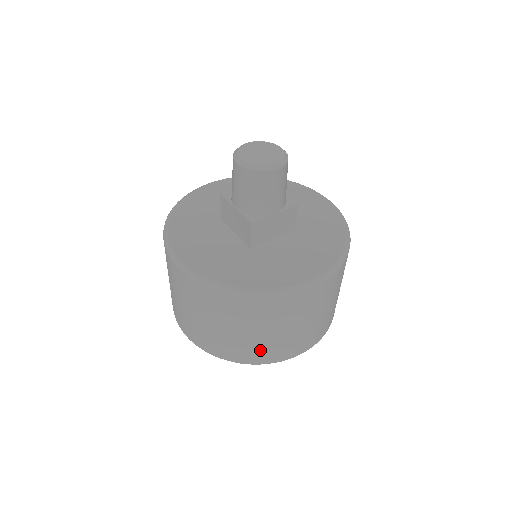
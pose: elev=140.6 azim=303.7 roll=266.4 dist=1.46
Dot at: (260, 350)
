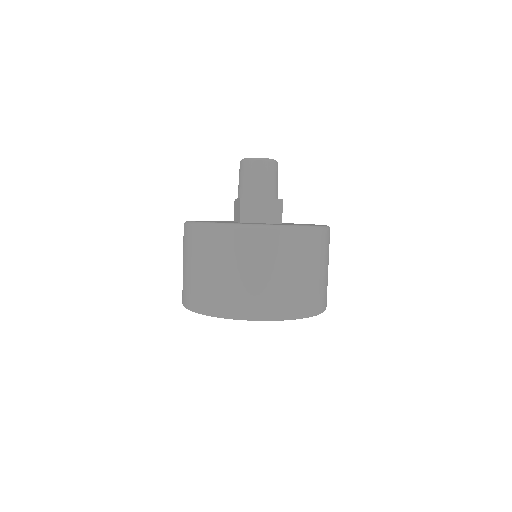
Dot at: (226, 296)
